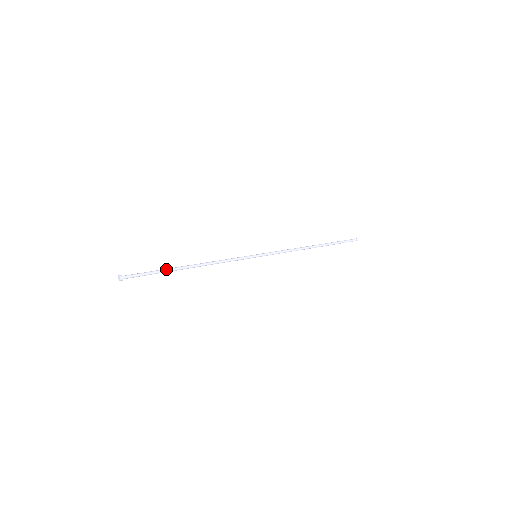
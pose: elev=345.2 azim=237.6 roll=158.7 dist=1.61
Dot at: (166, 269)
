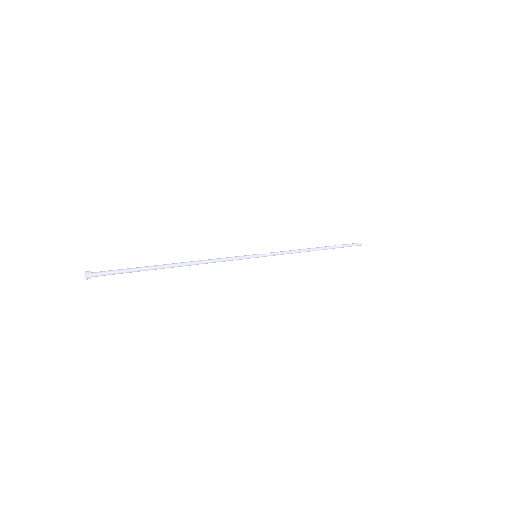
Dot at: (149, 267)
